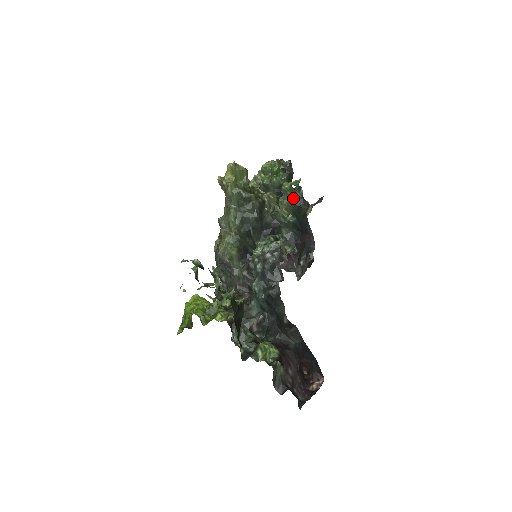
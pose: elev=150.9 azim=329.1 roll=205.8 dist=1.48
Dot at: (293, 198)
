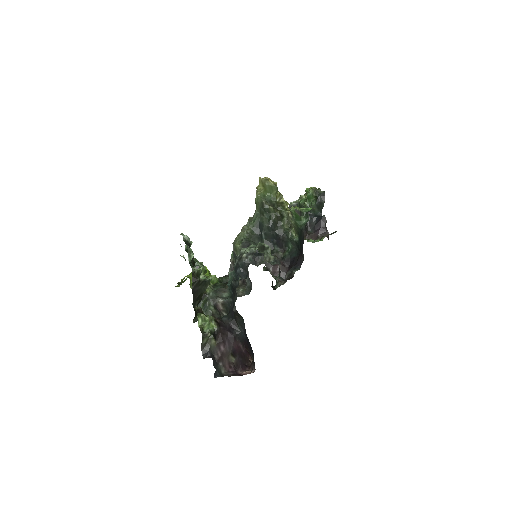
Dot at: (298, 221)
